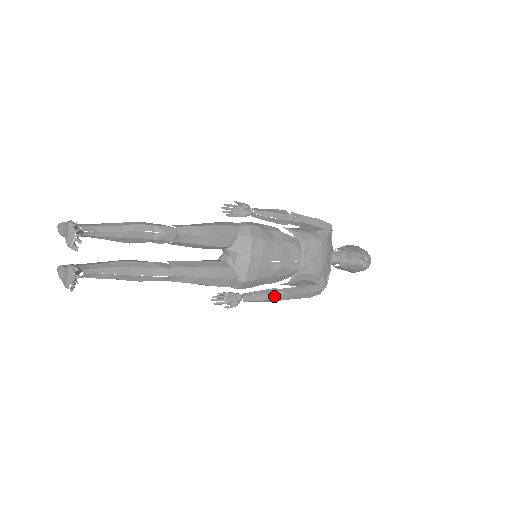
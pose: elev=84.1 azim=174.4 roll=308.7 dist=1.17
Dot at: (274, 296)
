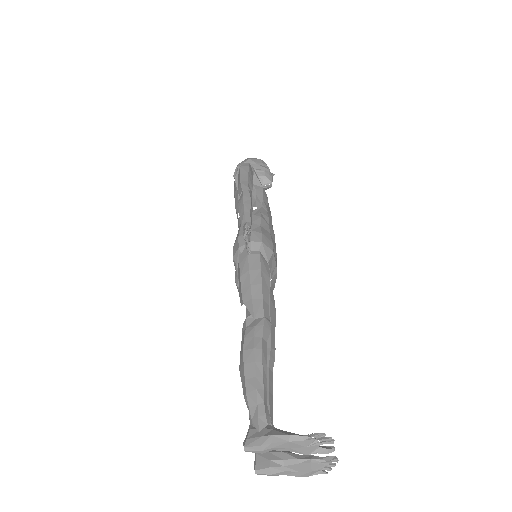
Dot at: occluded
